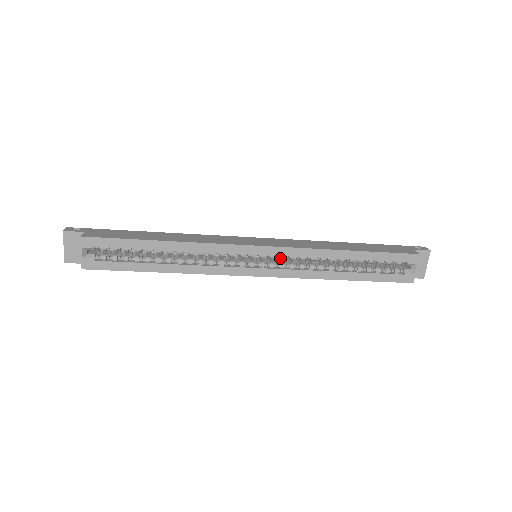
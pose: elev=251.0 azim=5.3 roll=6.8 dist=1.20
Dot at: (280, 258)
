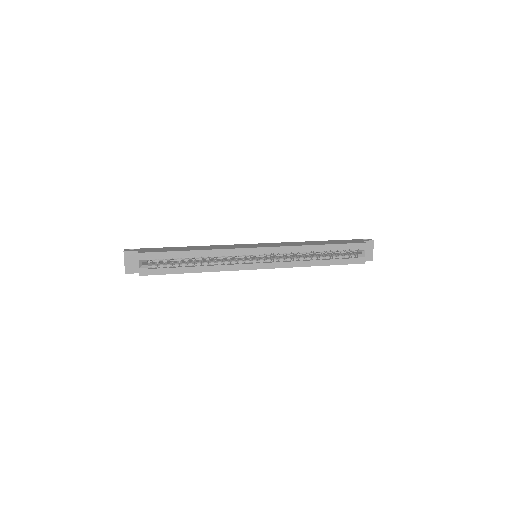
Dot at: (273, 255)
